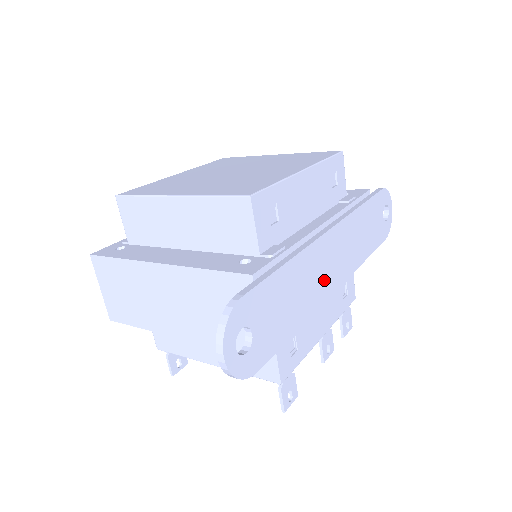
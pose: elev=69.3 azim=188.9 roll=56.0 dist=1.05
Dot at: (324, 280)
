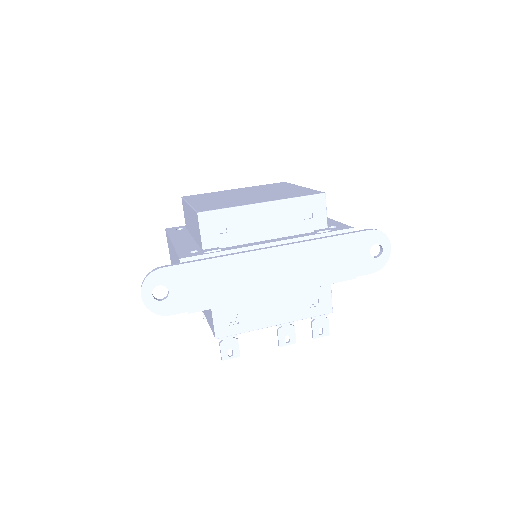
Dot at: (259, 281)
